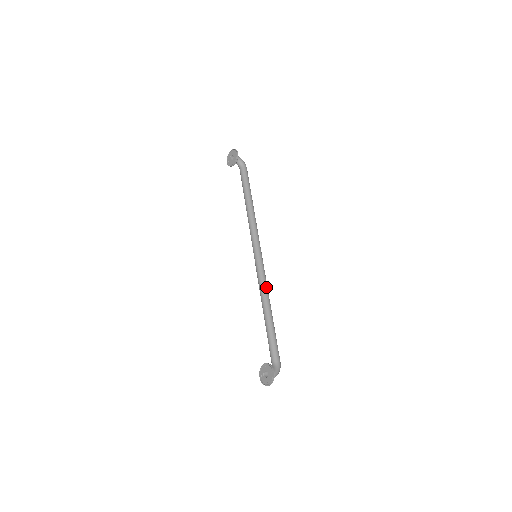
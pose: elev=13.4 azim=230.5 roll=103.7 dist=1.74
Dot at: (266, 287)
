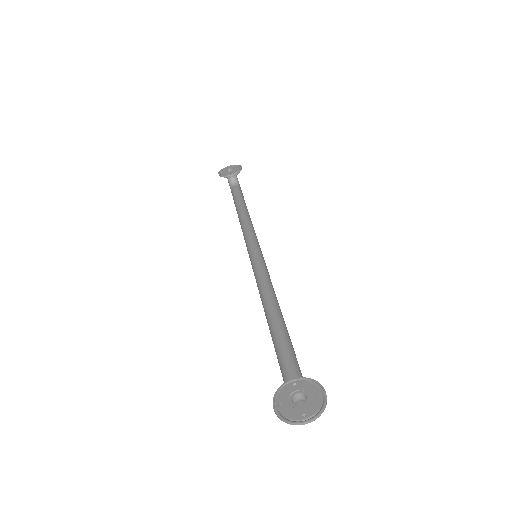
Dot at: (274, 291)
